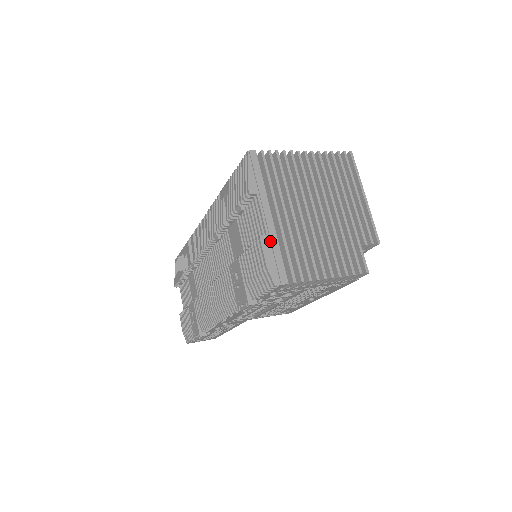
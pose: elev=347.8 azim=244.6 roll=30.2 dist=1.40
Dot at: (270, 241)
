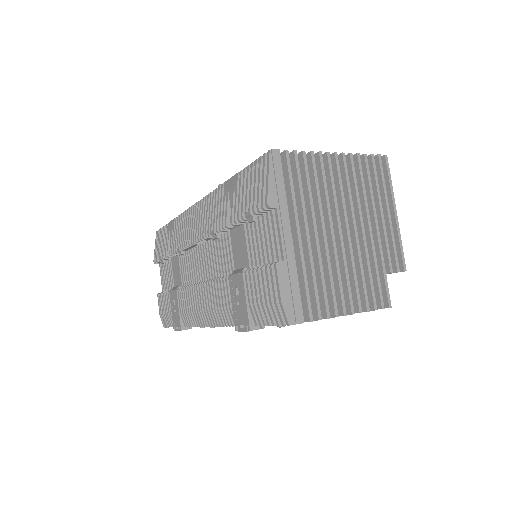
Dot at: (287, 269)
